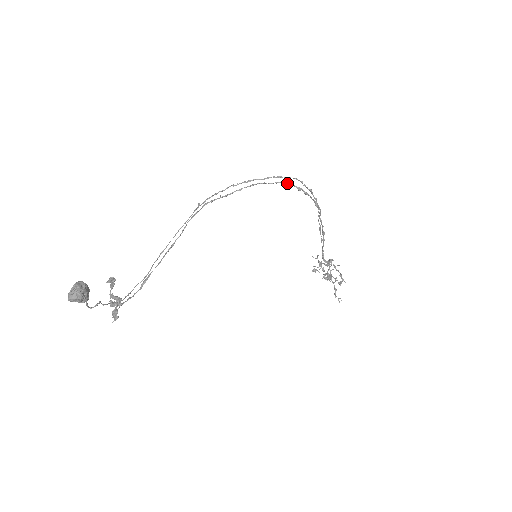
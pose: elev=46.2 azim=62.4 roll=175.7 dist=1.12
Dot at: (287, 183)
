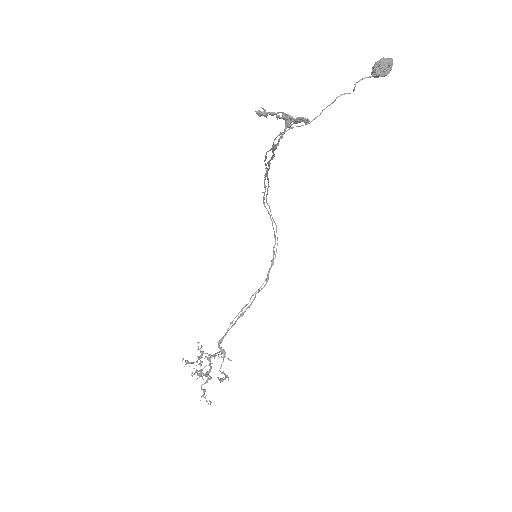
Dot at: (275, 240)
